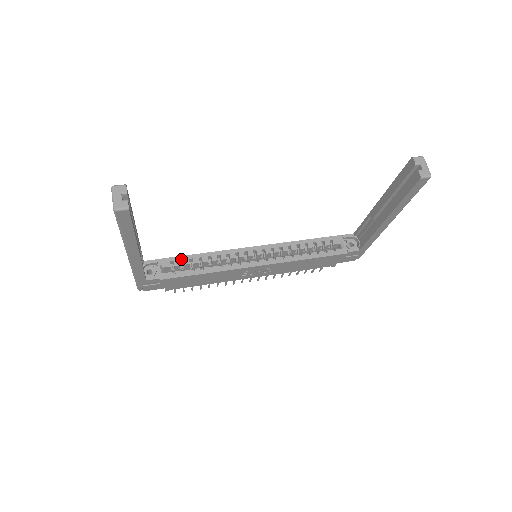
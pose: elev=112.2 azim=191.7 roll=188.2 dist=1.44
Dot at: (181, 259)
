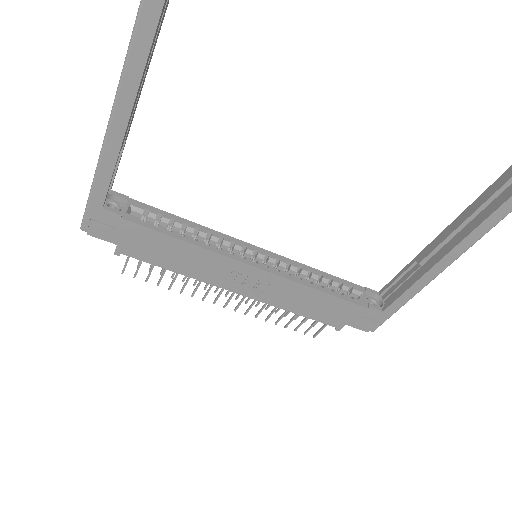
Dot at: (160, 213)
